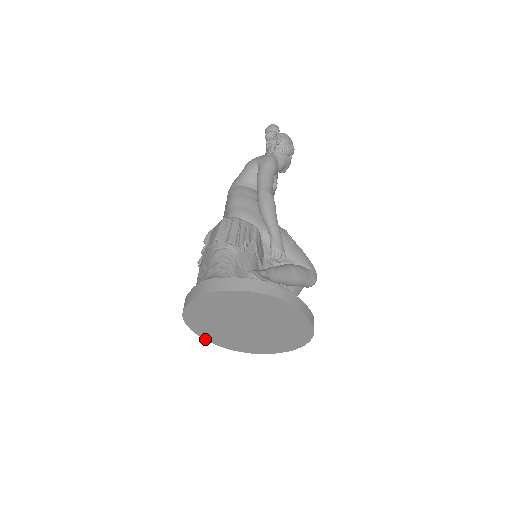
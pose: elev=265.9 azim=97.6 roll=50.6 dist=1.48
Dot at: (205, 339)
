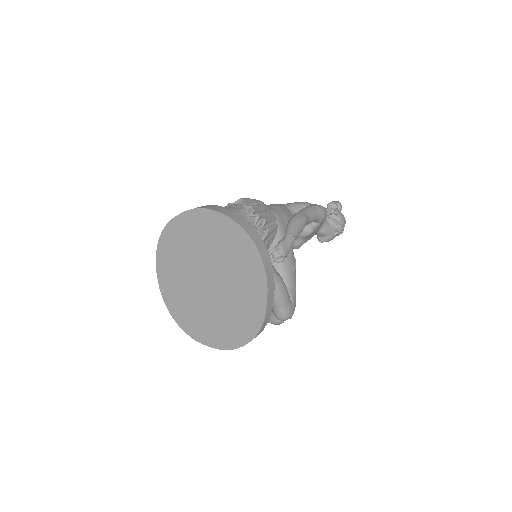
Dot at: (158, 279)
